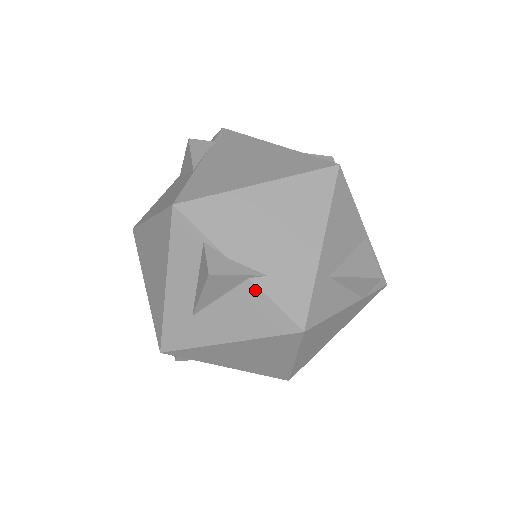
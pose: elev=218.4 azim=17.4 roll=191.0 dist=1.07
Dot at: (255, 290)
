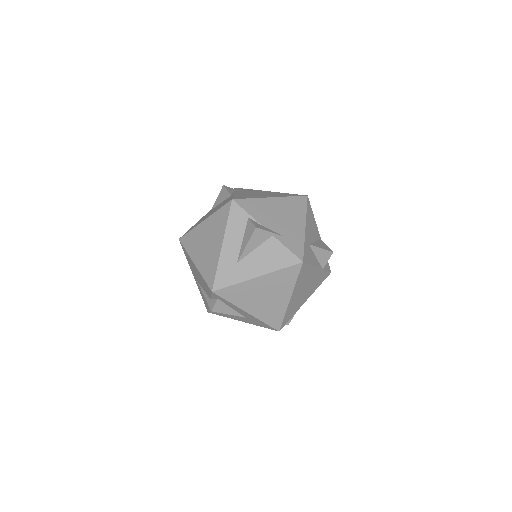
Dot at: (276, 242)
